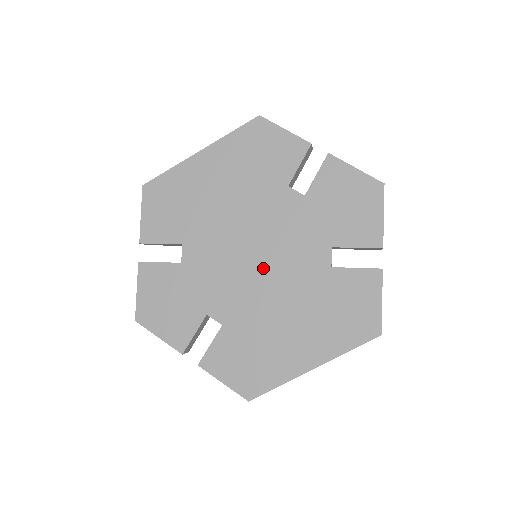
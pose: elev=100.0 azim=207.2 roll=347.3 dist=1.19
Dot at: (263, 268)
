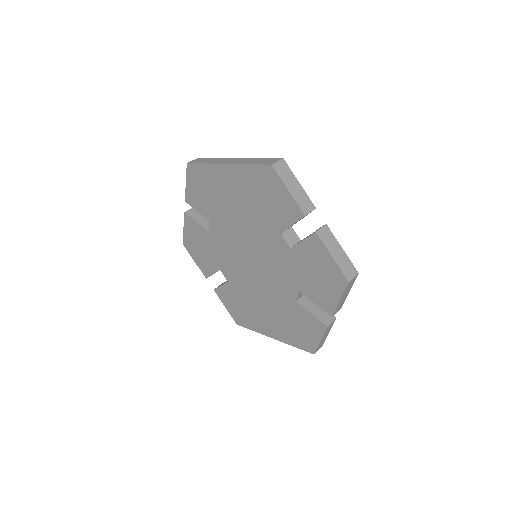
Dot at: (255, 271)
